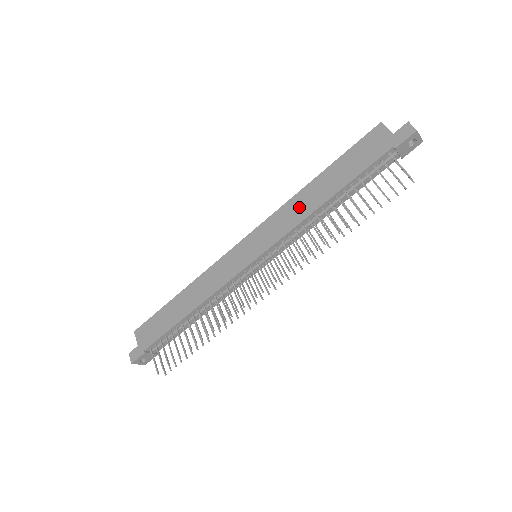
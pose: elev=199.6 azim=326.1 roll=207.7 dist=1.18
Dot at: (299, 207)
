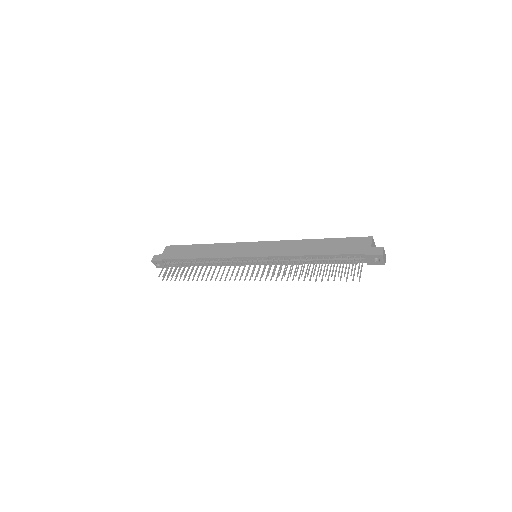
Dot at: (296, 247)
